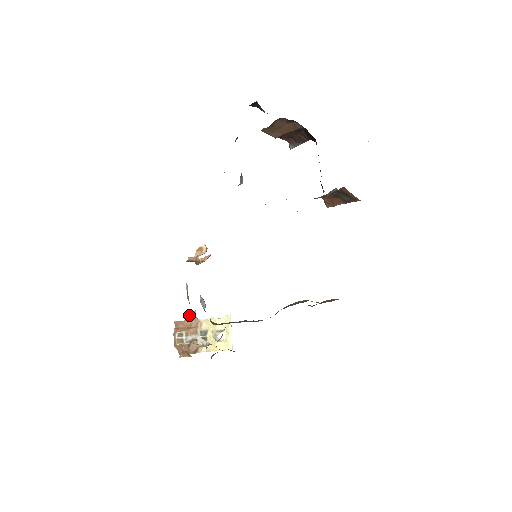
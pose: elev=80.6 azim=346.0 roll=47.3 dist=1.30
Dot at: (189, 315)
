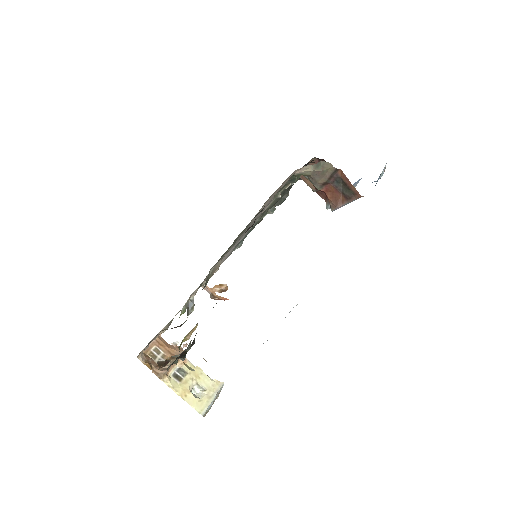
Dot at: (178, 343)
